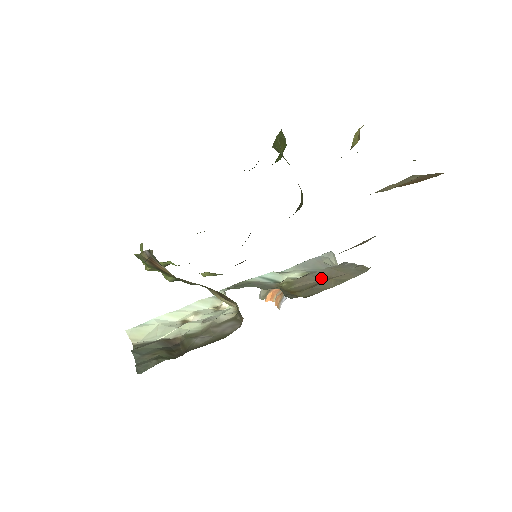
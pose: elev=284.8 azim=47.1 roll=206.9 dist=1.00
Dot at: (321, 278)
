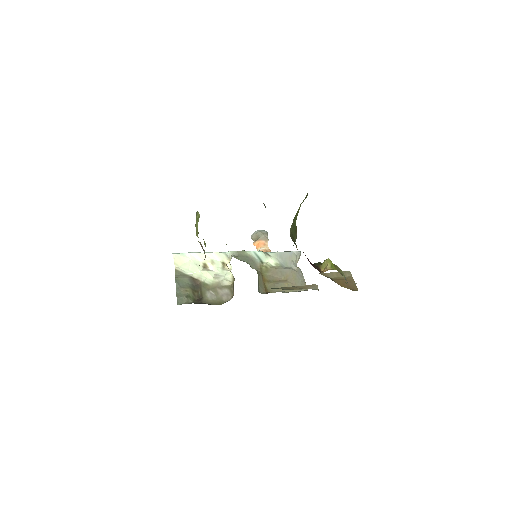
Dot at: (283, 277)
